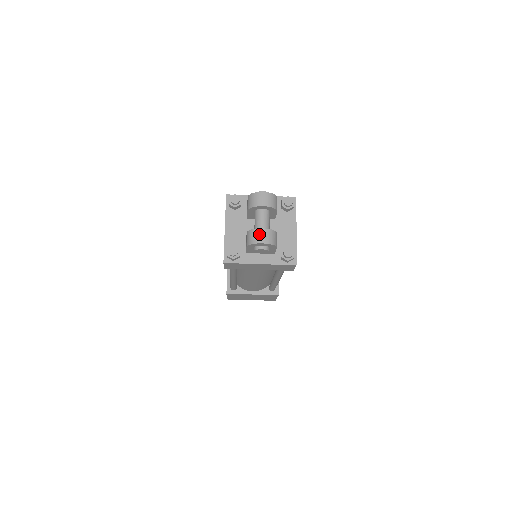
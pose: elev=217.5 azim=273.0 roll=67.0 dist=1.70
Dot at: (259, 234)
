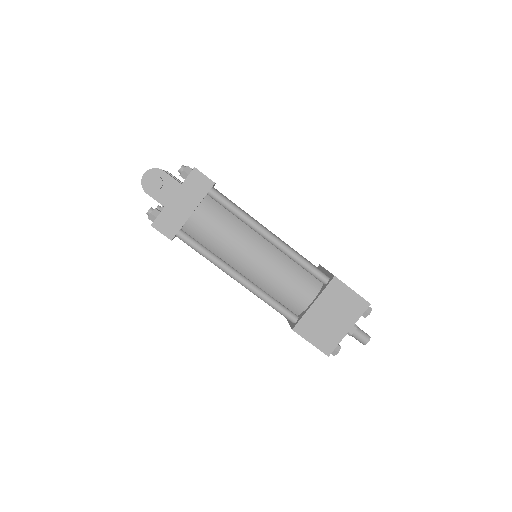
Dot at: occluded
